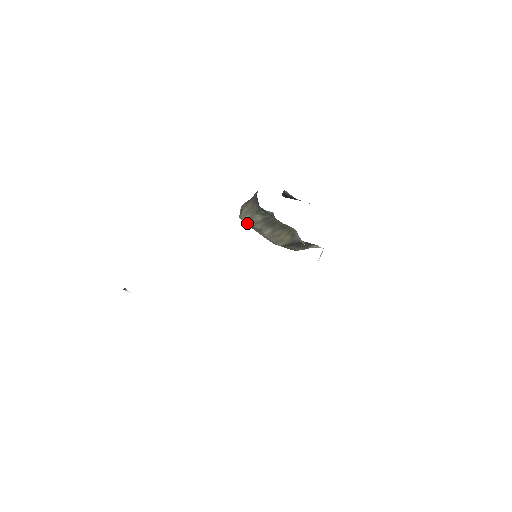
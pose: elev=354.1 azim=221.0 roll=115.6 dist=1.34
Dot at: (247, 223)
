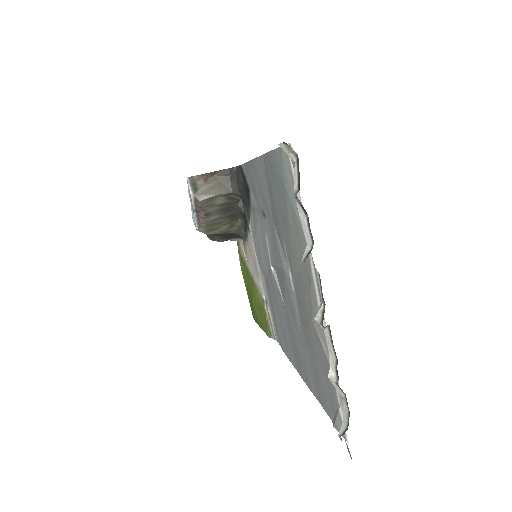
Dot at: (202, 204)
